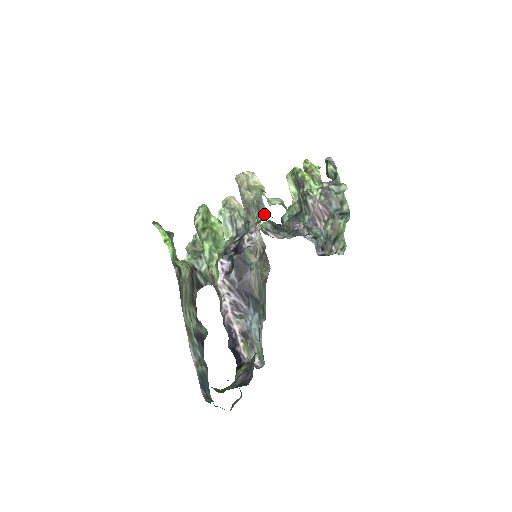
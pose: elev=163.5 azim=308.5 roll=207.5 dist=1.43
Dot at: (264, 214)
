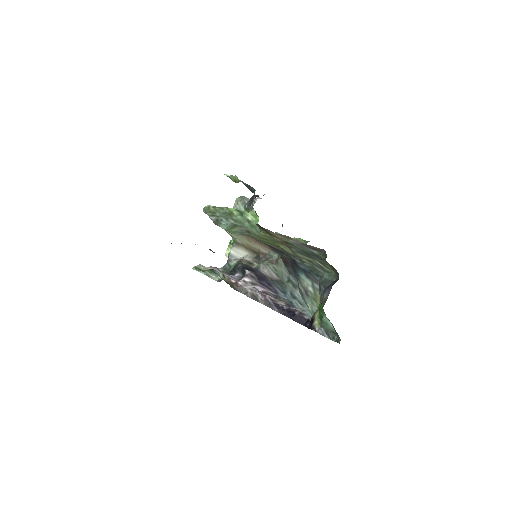
Dot at: occluded
